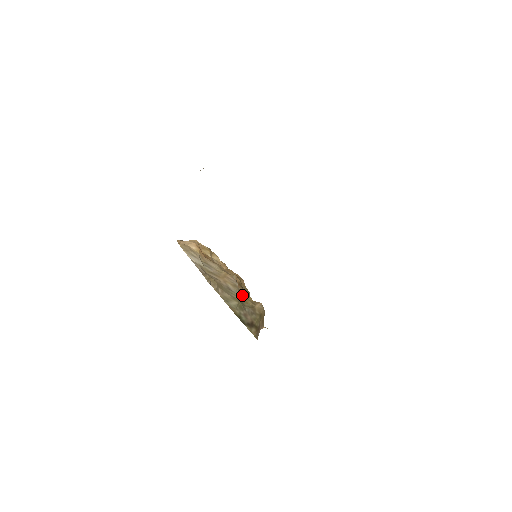
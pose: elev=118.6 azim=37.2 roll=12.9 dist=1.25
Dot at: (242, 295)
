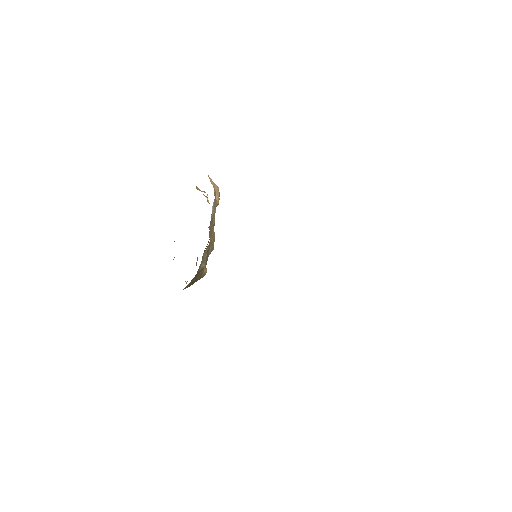
Dot at: occluded
